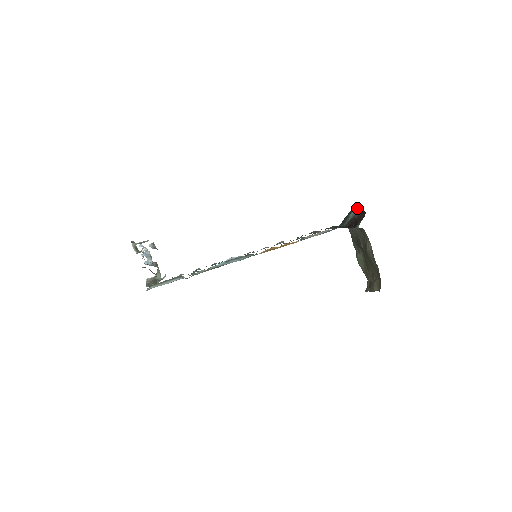
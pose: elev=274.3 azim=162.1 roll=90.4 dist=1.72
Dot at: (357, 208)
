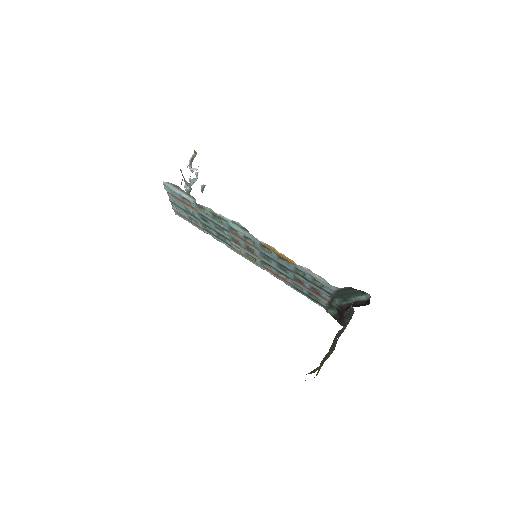
Dot at: (367, 296)
